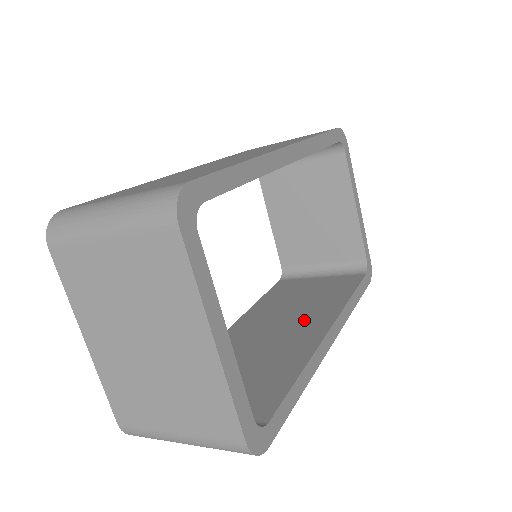
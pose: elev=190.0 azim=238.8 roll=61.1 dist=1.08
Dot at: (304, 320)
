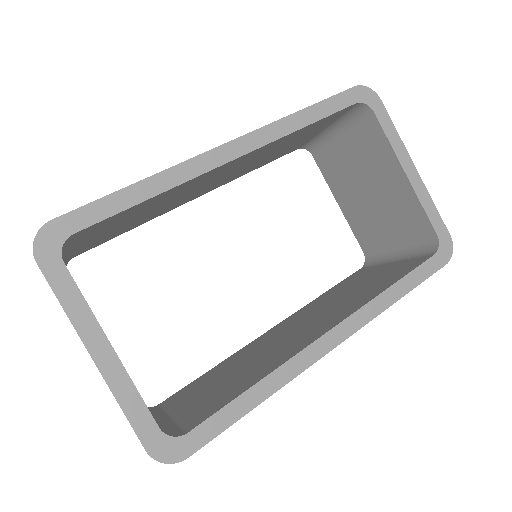
Dot at: (323, 319)
